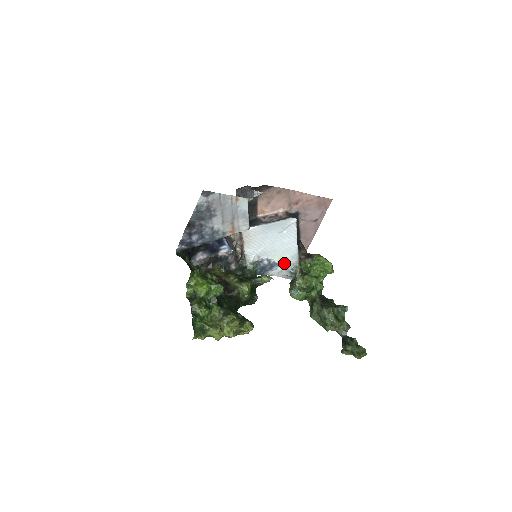
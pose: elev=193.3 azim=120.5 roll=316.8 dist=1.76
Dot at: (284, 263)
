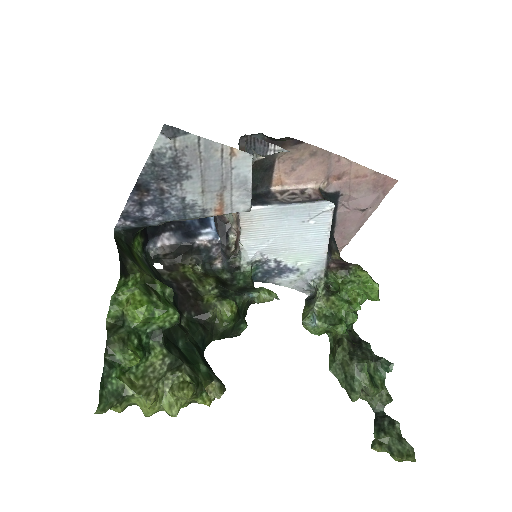
Dot at: (302, 269)
